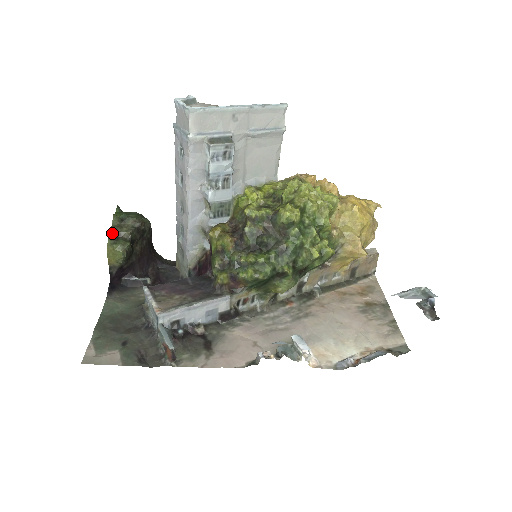
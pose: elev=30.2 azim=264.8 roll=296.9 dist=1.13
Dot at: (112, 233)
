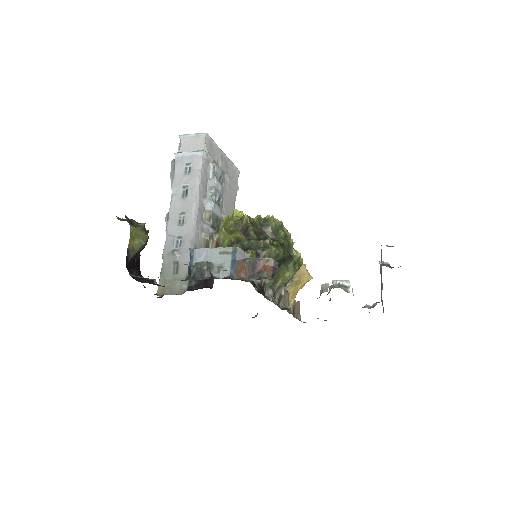
Dot at: (127, 220)
